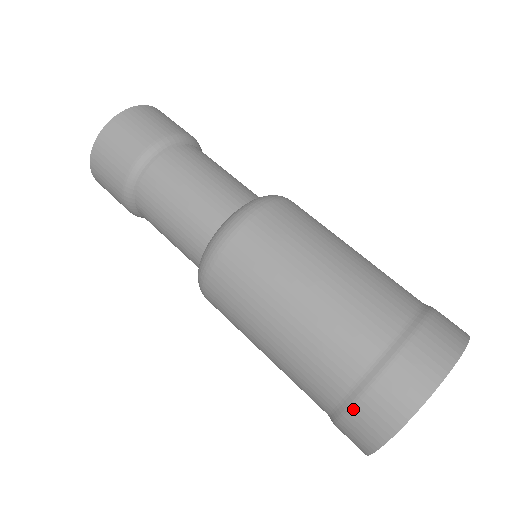
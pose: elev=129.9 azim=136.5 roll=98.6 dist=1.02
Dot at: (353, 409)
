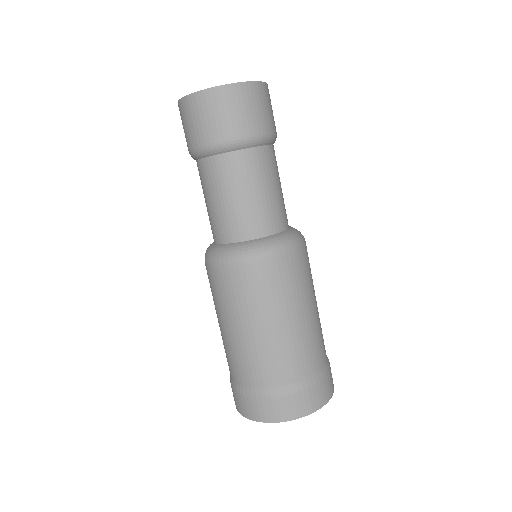
Dot at: (233, 389)
